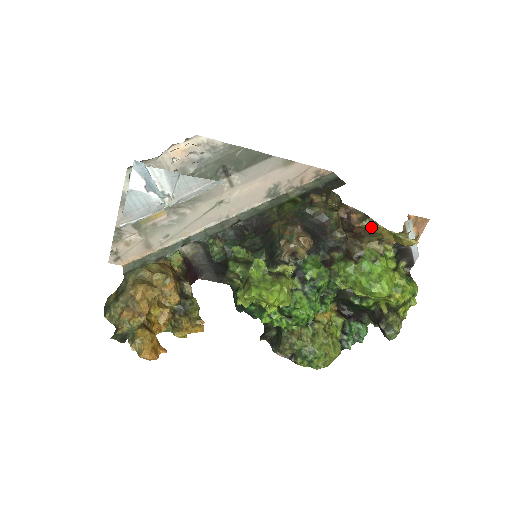
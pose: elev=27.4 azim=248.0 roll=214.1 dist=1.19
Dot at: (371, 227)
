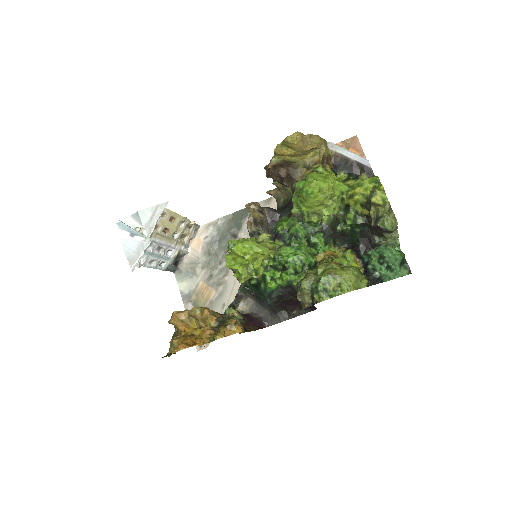
Dot at: (281, 160)
